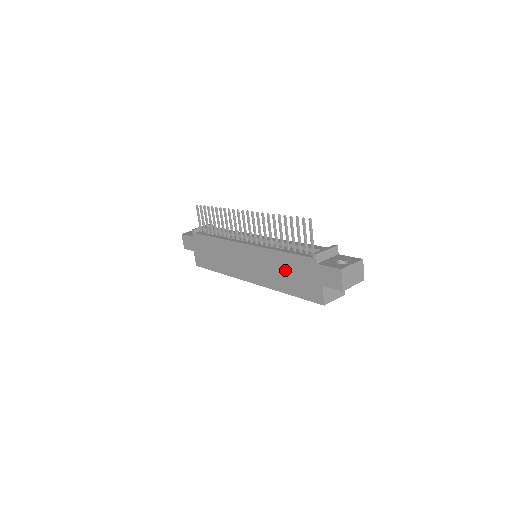
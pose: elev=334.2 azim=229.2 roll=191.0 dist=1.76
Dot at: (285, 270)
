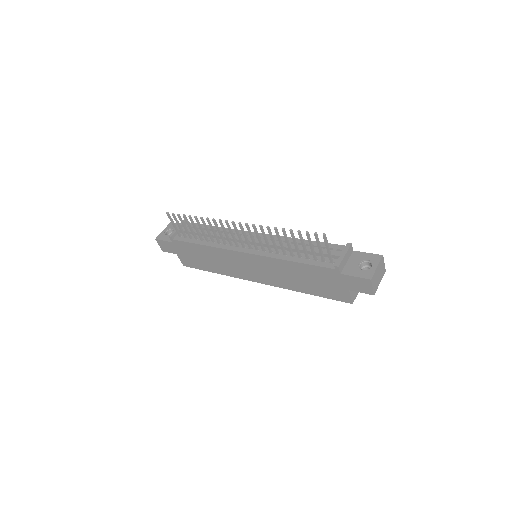
Dot at: (301, 276)
